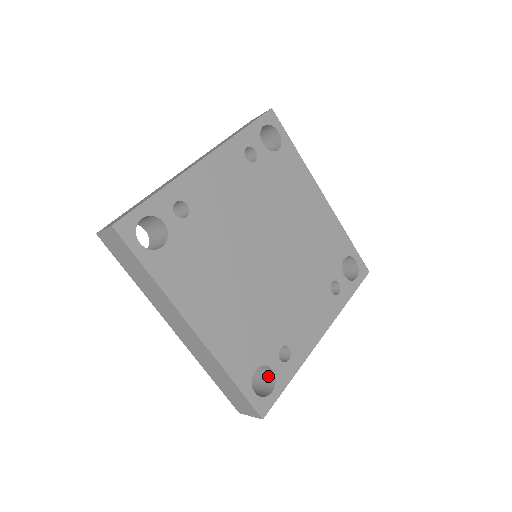
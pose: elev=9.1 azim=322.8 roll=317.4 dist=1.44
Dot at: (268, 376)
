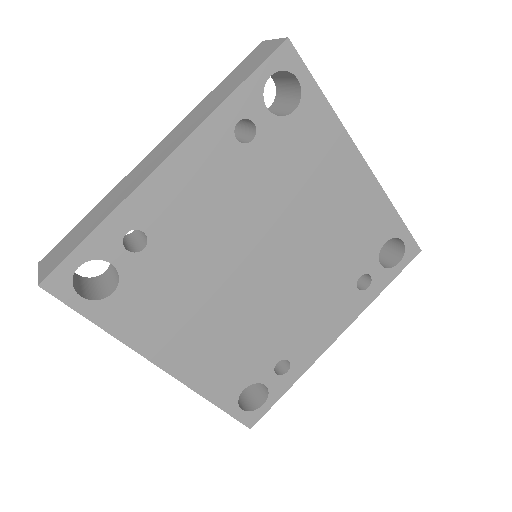
Dot at: occluded
